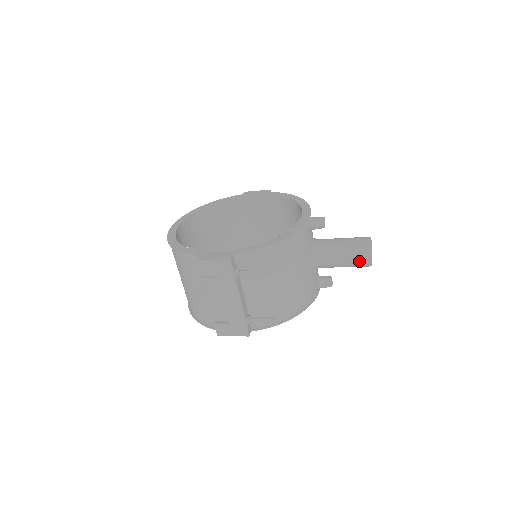
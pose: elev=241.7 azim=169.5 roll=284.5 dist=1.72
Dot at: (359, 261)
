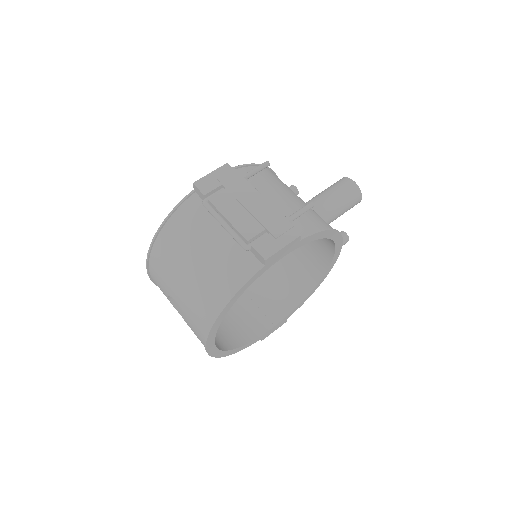
Dot at: (347, 188)
